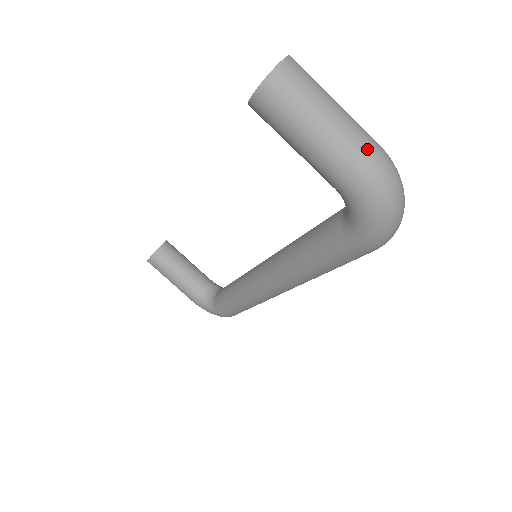
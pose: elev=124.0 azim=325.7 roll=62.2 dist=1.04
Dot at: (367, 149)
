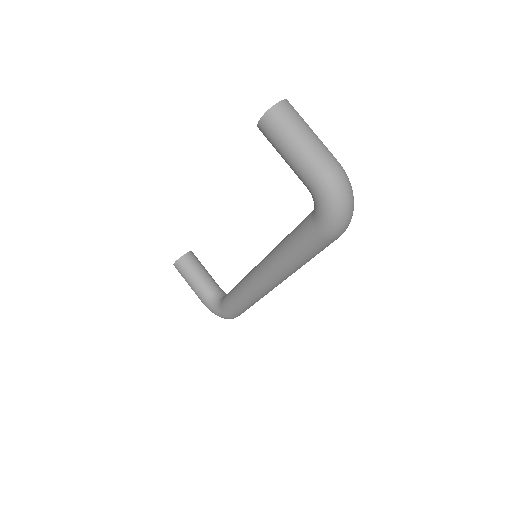
Dot at: (328, 161)
